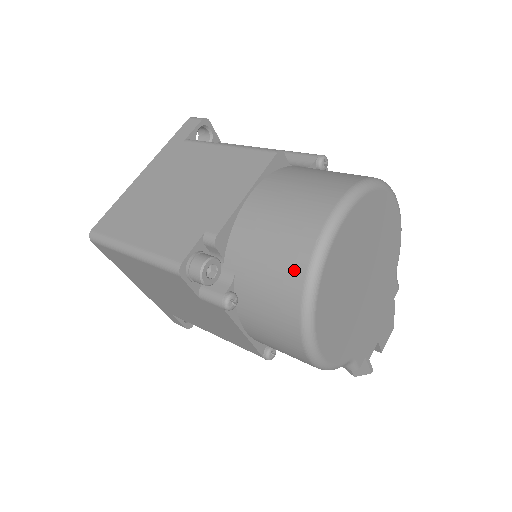
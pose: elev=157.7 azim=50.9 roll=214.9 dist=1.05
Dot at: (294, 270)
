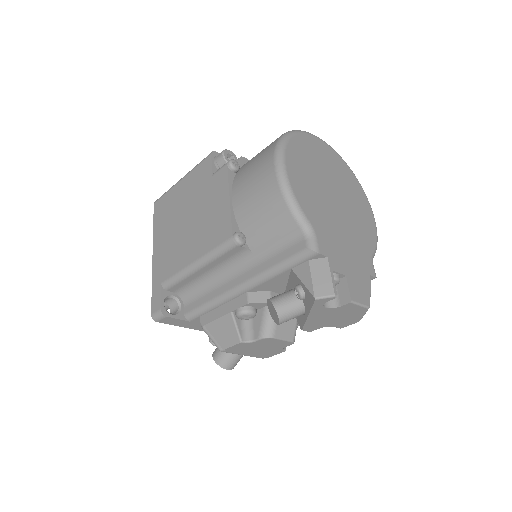
Dot at: occluded
